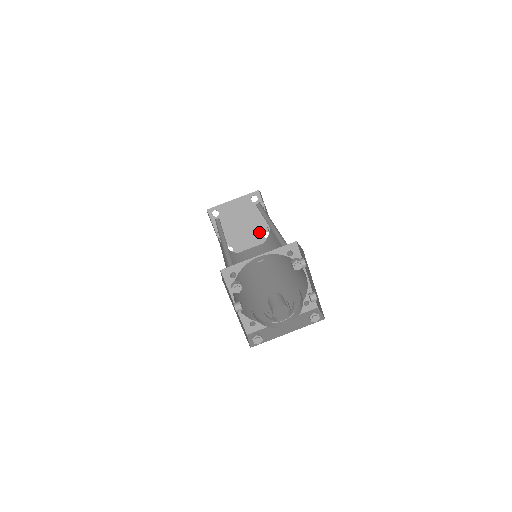
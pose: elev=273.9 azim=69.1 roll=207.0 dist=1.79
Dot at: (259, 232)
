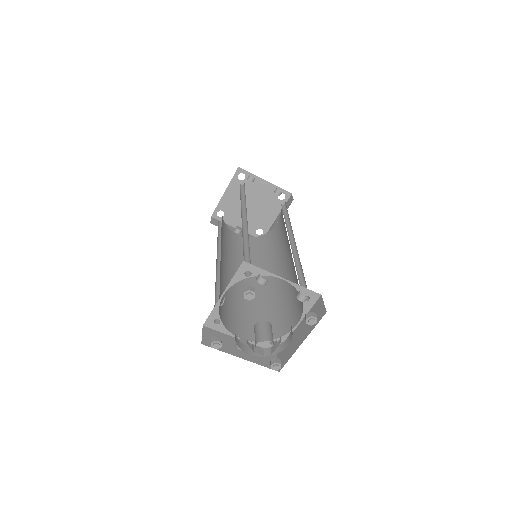
Dot at: (272, 200)
